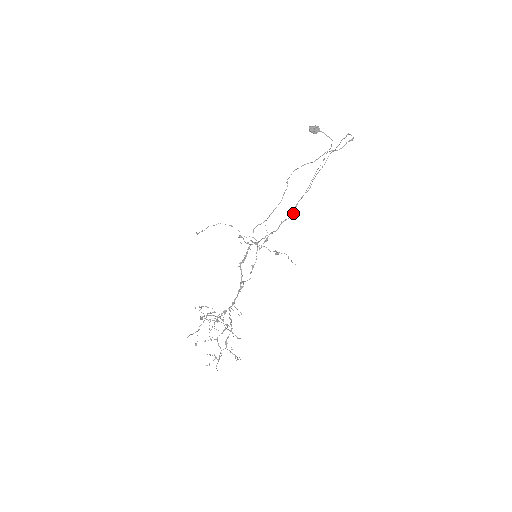
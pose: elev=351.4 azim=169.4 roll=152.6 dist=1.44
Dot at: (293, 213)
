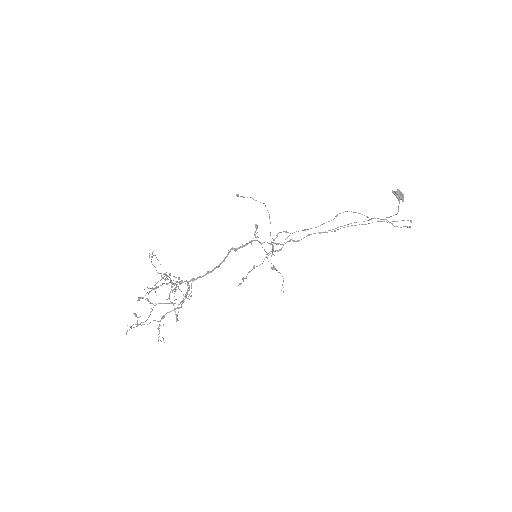
Dot at: occluded
